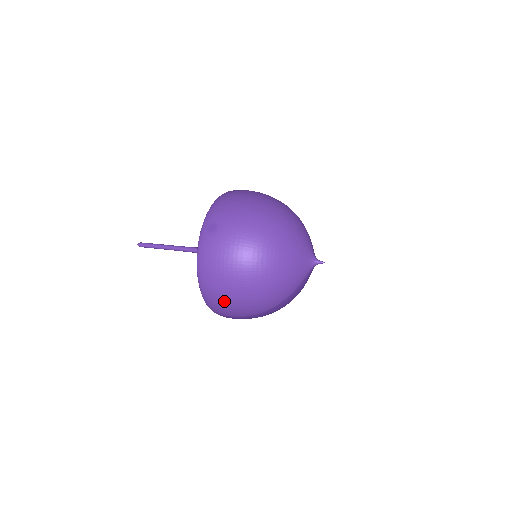
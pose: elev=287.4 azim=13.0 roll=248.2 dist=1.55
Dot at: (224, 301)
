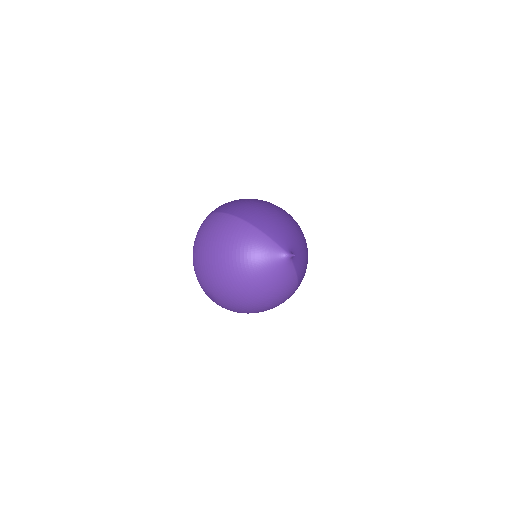
Dot at: occluded
